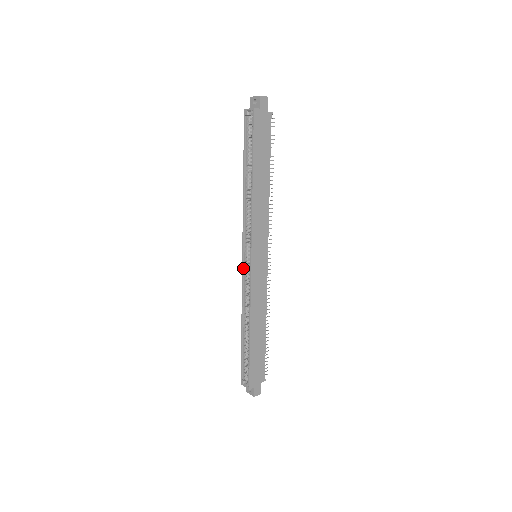
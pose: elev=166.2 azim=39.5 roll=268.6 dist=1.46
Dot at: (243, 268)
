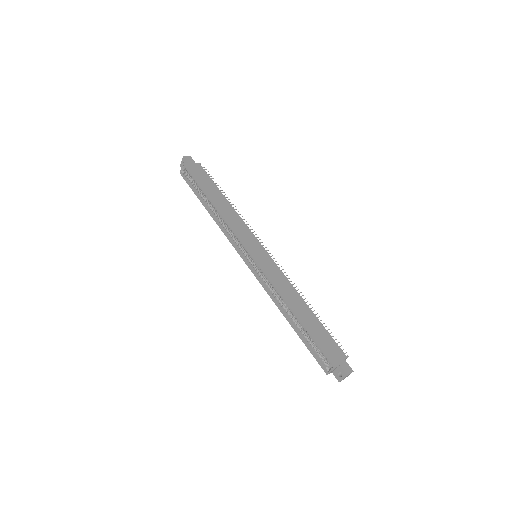
Dot at: (252, 271)
